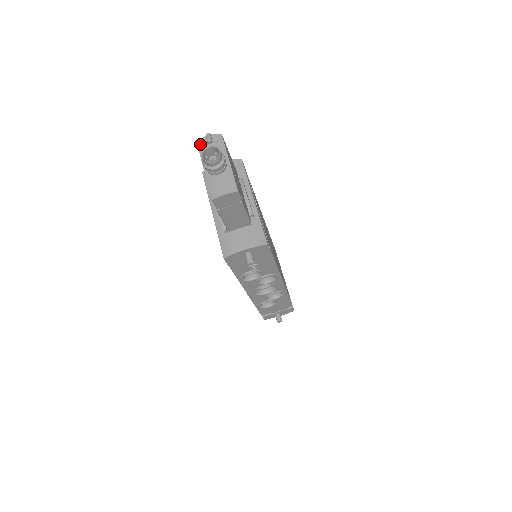
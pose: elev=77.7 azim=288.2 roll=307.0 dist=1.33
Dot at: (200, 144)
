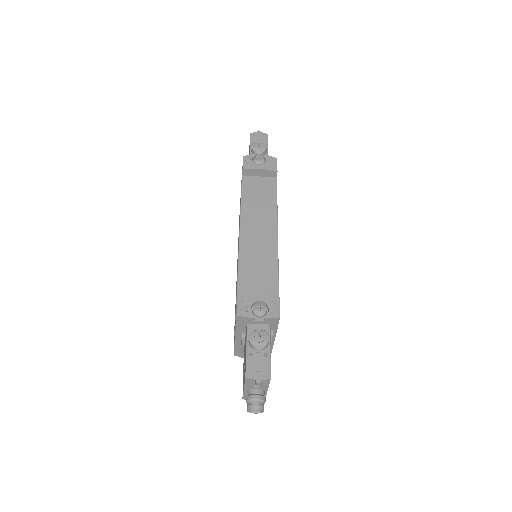
Dot at: (248, 381)
